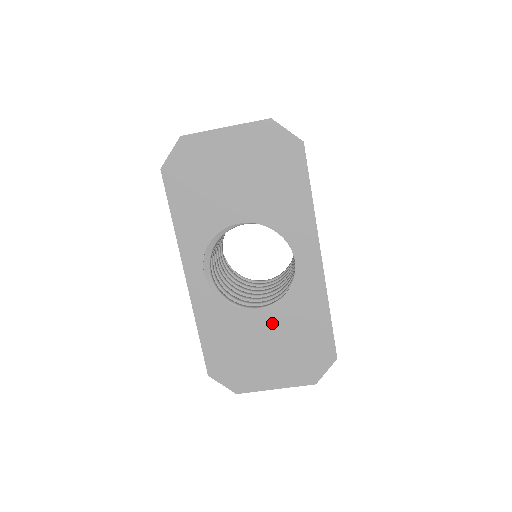
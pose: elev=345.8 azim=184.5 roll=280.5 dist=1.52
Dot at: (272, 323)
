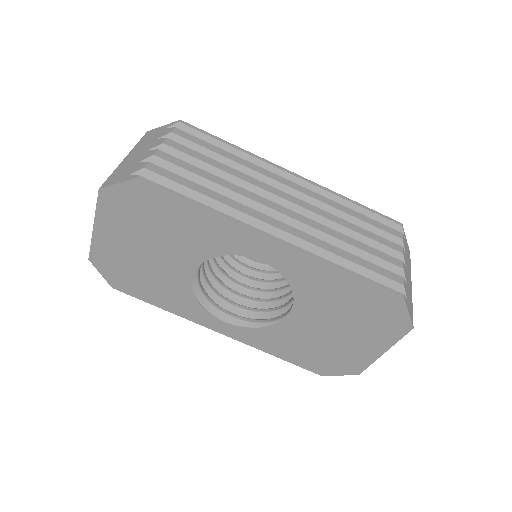
Dot at: (313, 315)
